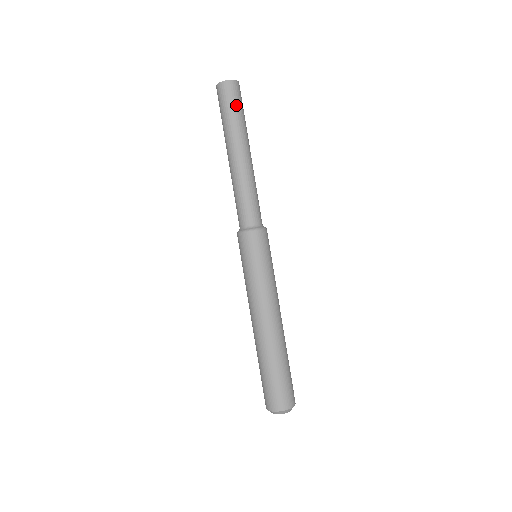
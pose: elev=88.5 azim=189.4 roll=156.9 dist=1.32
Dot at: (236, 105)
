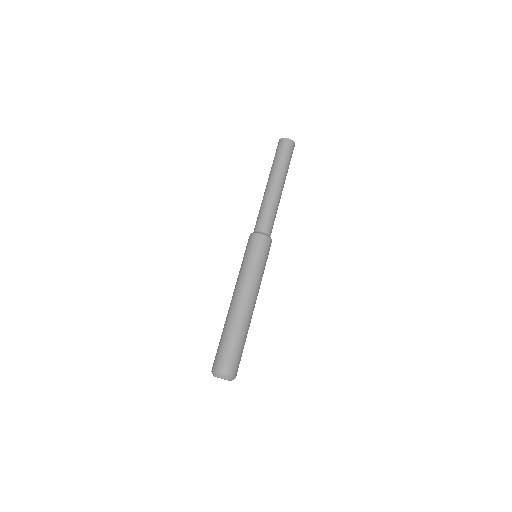
Dot at: (289, 156)
